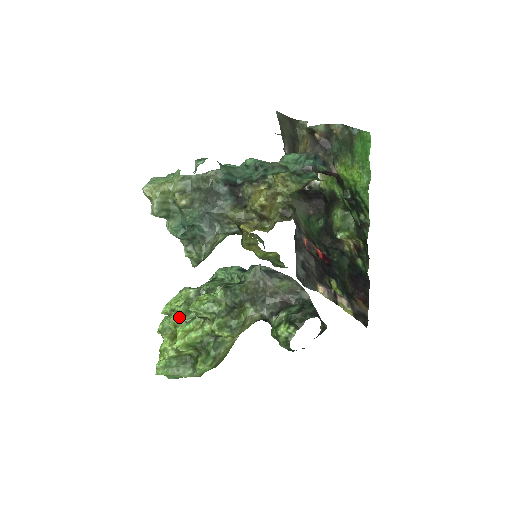
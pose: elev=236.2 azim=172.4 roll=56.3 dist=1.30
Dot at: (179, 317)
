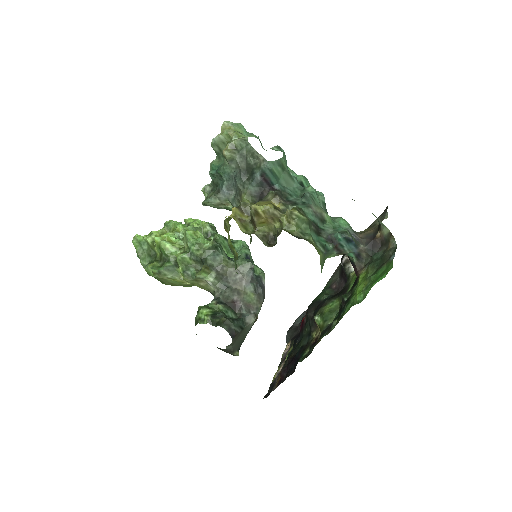
Dot at: (180, 229)
